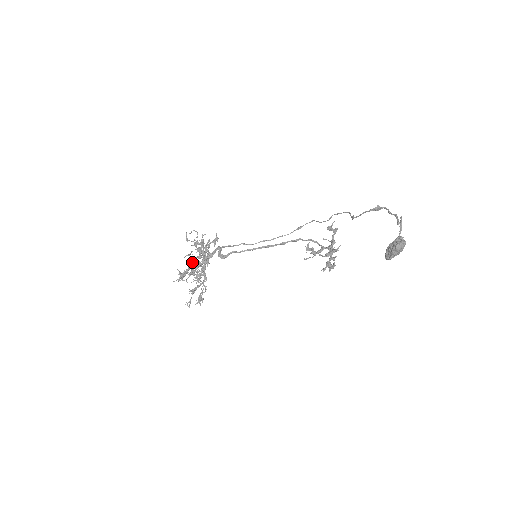
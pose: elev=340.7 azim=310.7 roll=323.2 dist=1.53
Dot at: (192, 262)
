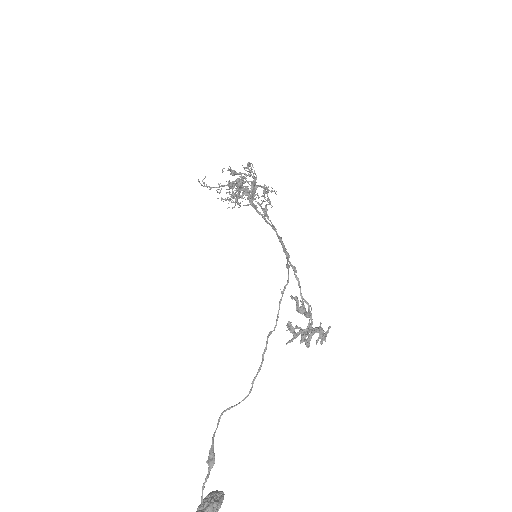
Dot at: occluded
